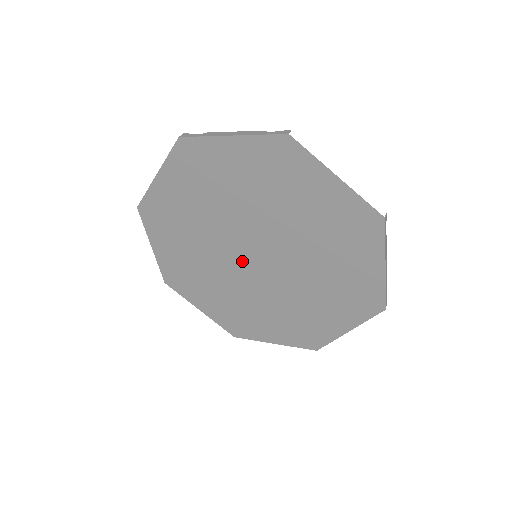
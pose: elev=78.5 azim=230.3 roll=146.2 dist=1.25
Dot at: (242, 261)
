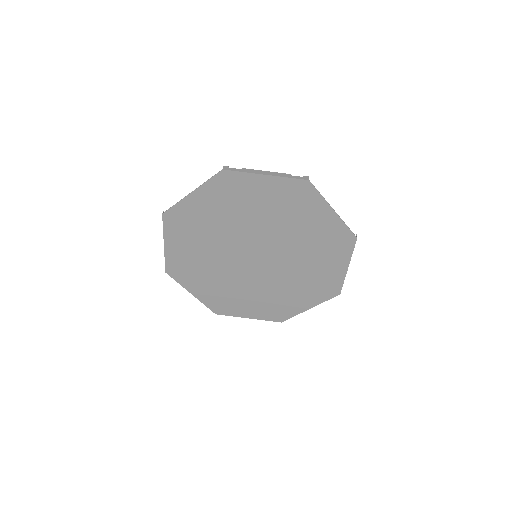
Dot at: (243, 259)
